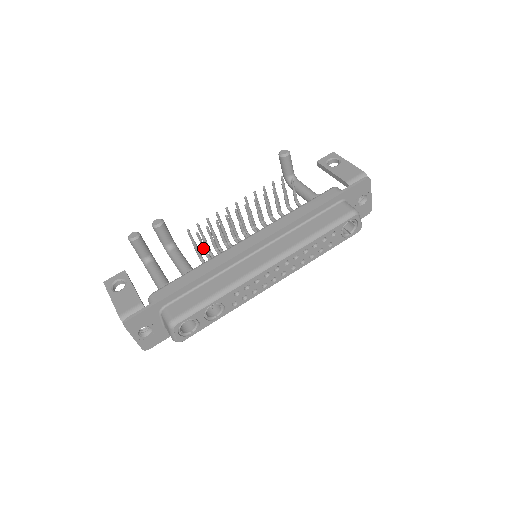
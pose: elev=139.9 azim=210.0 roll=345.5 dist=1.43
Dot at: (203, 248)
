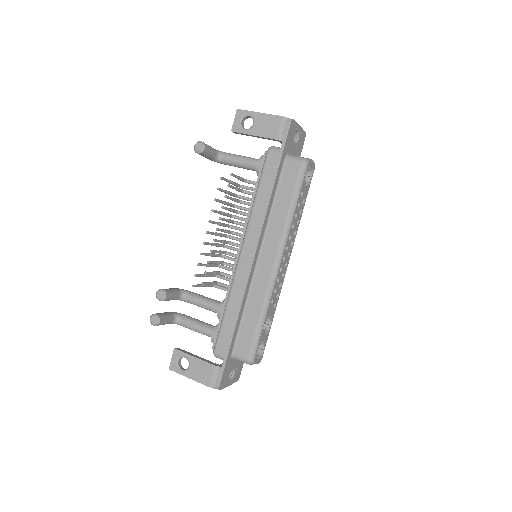
Dot at: (213, 284)
